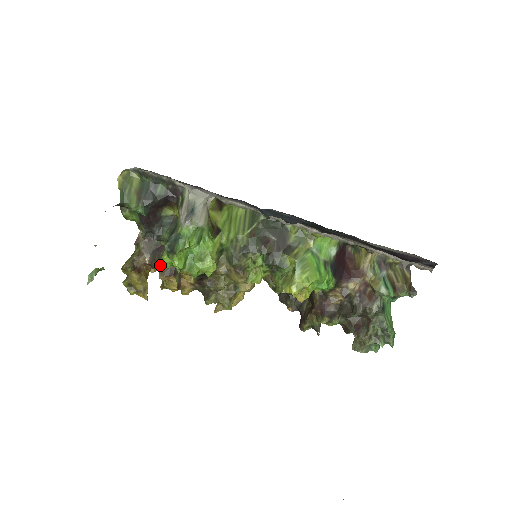
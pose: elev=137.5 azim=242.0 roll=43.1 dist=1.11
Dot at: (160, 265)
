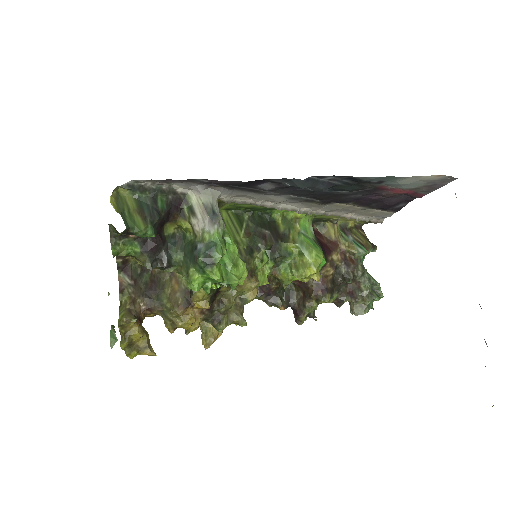
Dot at: (166, 302)
